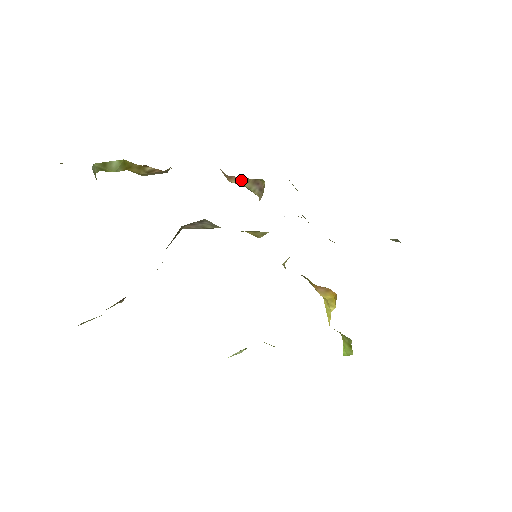
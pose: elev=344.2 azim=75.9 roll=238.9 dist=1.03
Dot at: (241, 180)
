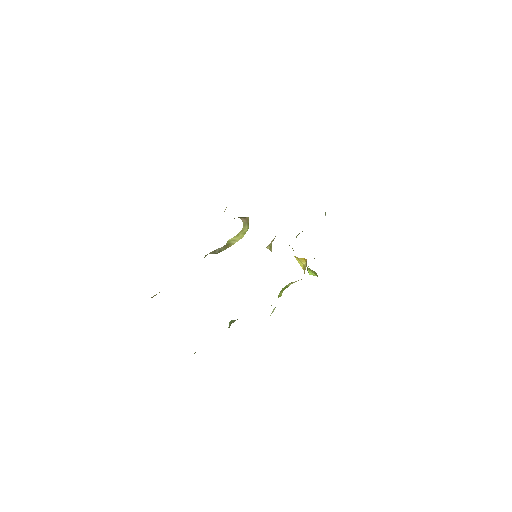
Dot at: occluded
